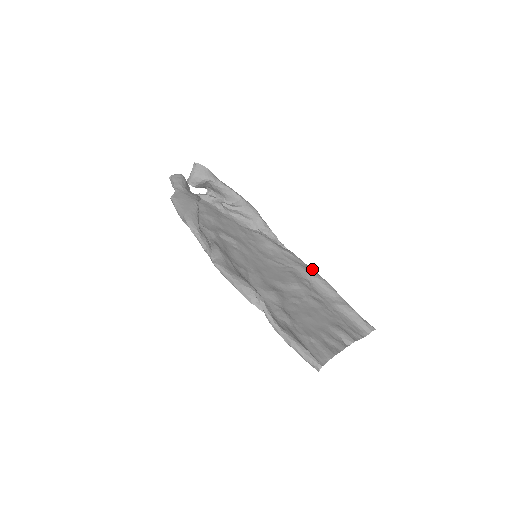
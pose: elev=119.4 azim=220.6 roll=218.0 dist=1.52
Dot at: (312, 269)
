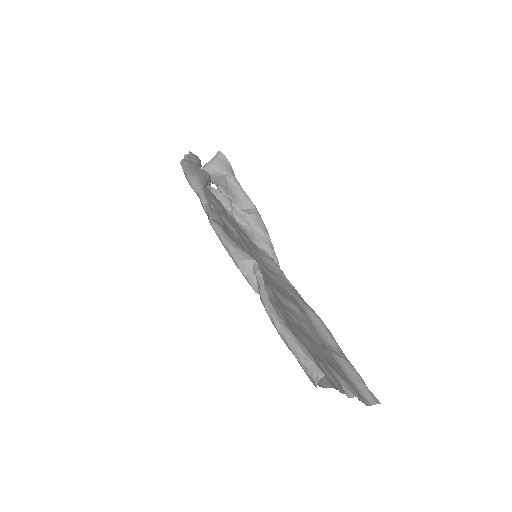
Dot at: (313, 310)
